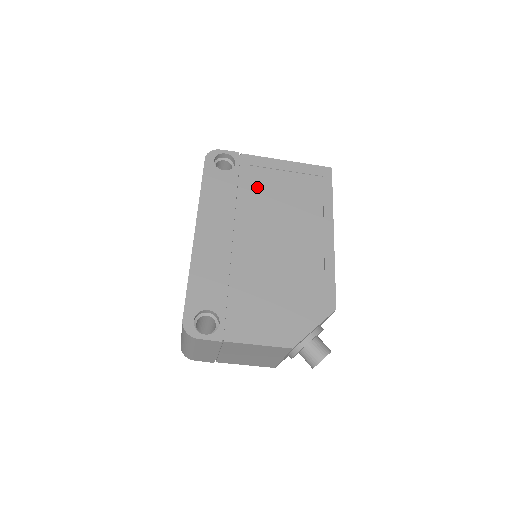
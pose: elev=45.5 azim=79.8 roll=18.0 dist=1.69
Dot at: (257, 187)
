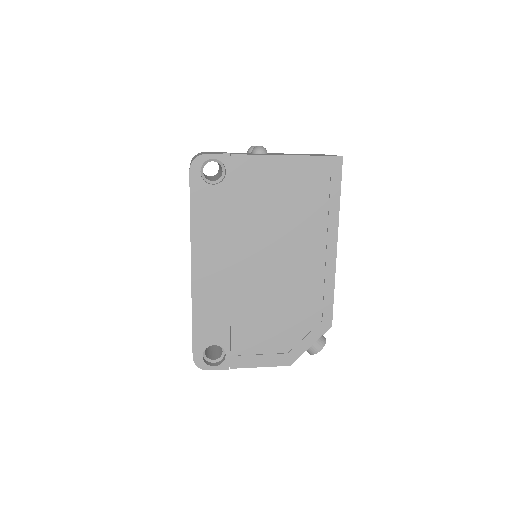
Dot at: (253, 201)
